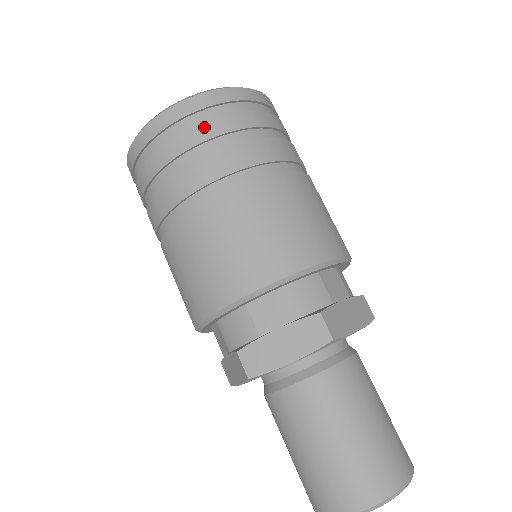
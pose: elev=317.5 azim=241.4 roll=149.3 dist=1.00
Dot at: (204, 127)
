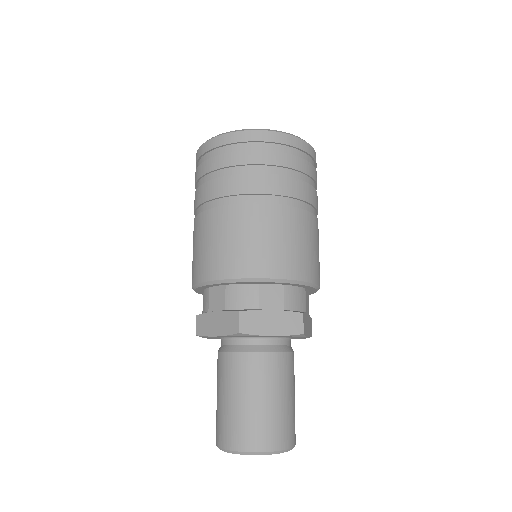
Dot at: (221, 159)
